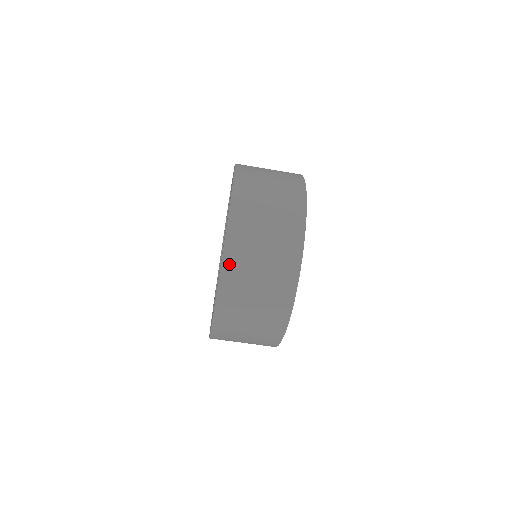
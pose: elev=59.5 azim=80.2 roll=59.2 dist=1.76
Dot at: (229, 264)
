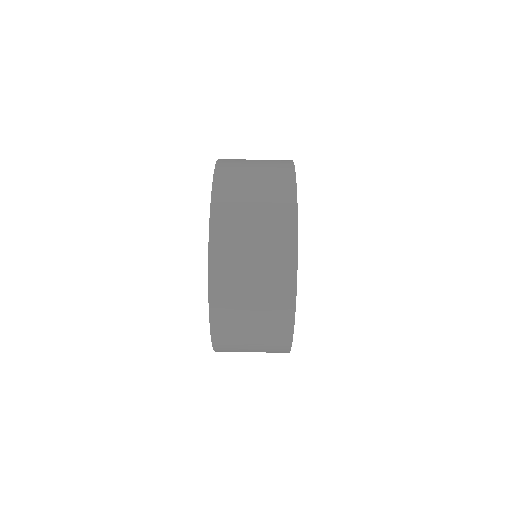
Dot at: (217, 245)
